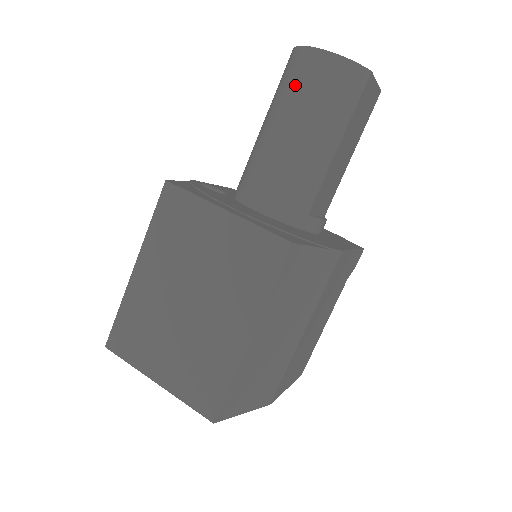
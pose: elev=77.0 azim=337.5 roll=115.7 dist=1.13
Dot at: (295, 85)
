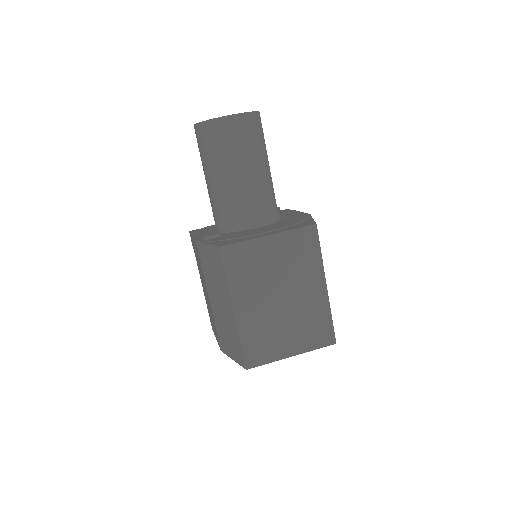
Dot at: (227, 144)
